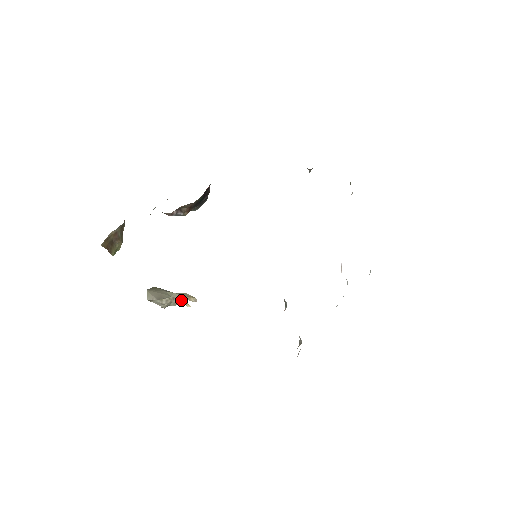
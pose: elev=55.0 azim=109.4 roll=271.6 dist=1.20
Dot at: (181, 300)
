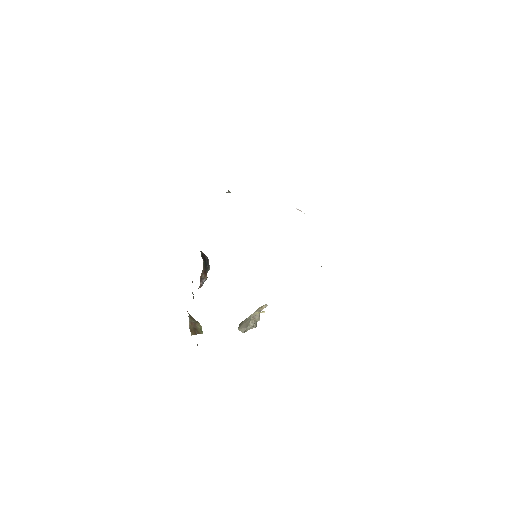
Dot at: occluded
